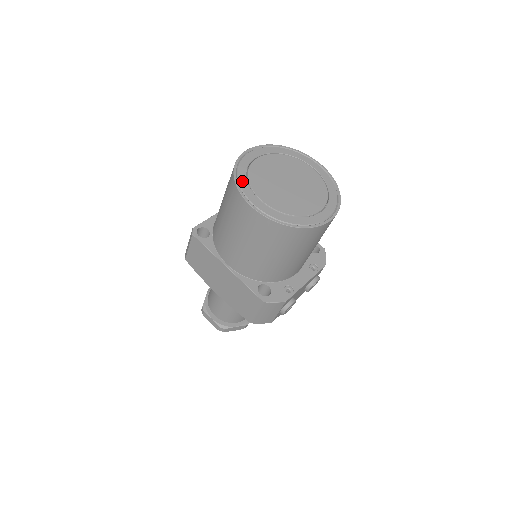
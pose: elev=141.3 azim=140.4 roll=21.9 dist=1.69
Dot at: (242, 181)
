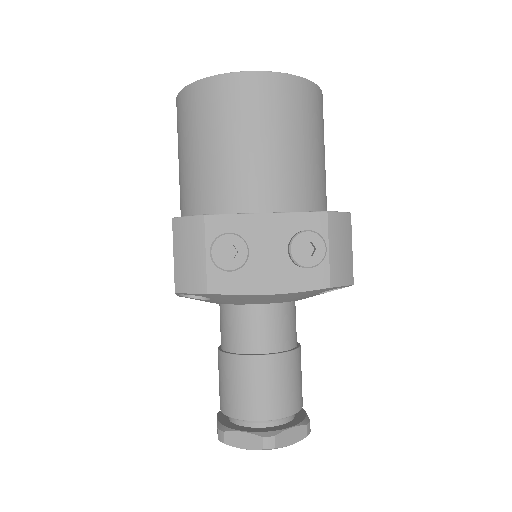
Dot at: occluded
